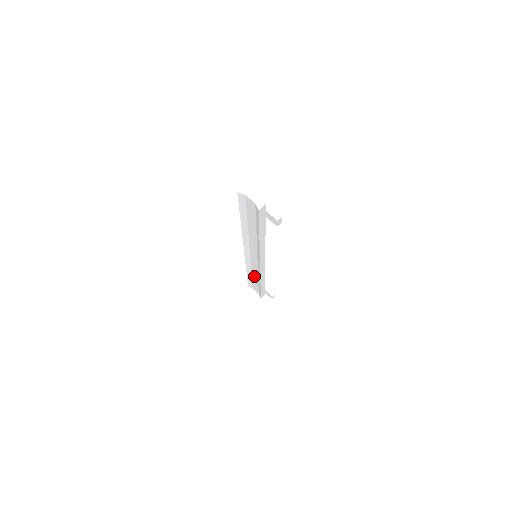
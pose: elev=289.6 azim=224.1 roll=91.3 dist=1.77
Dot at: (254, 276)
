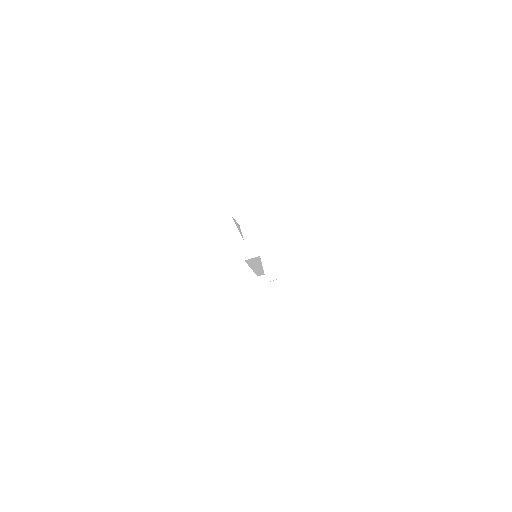
Dot at: occluded
